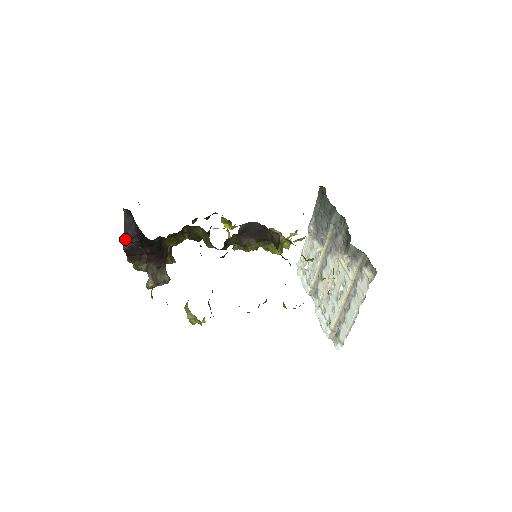
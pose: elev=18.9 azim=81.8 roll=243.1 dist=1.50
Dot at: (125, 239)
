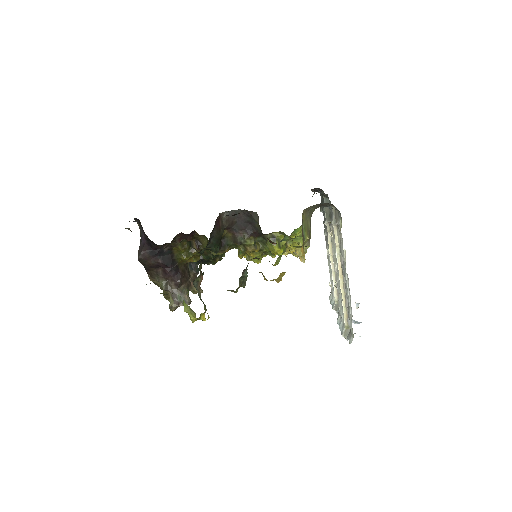
Dot at: (139, 249)
